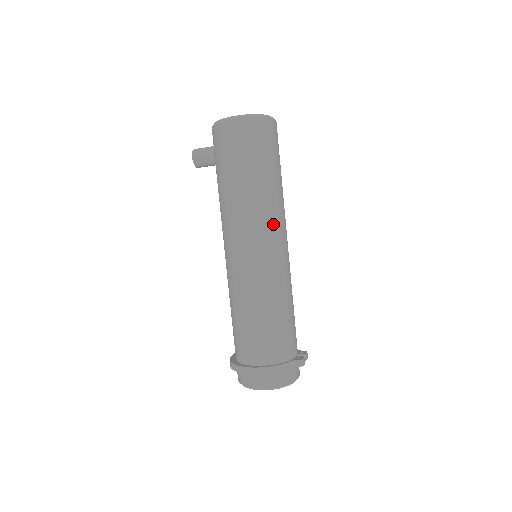
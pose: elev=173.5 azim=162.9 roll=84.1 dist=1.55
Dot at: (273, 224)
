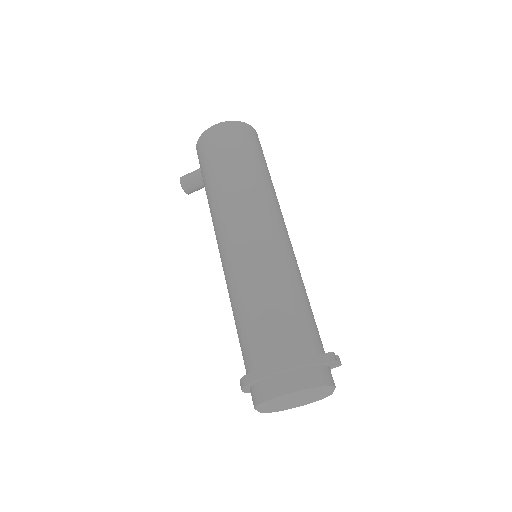
Dot at: (267, 207)
